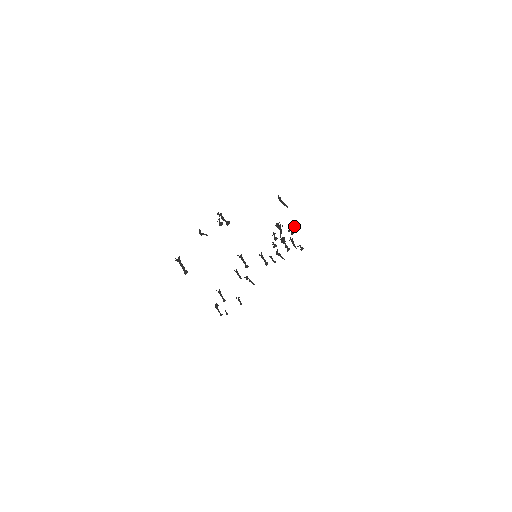
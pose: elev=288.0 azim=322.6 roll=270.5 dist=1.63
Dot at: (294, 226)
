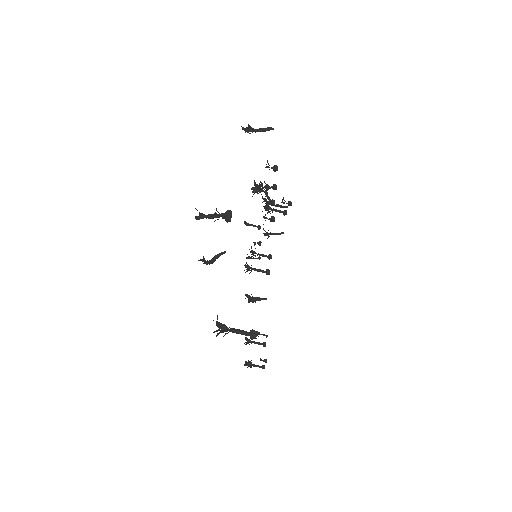
Dot at: (276, 170)
